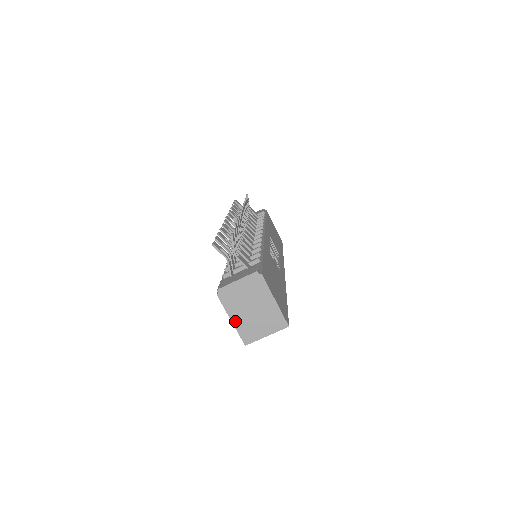
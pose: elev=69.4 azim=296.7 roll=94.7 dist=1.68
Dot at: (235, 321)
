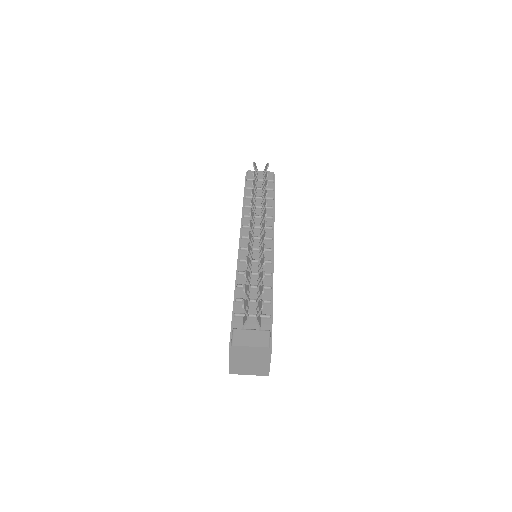
Dot at: (232, 362)
